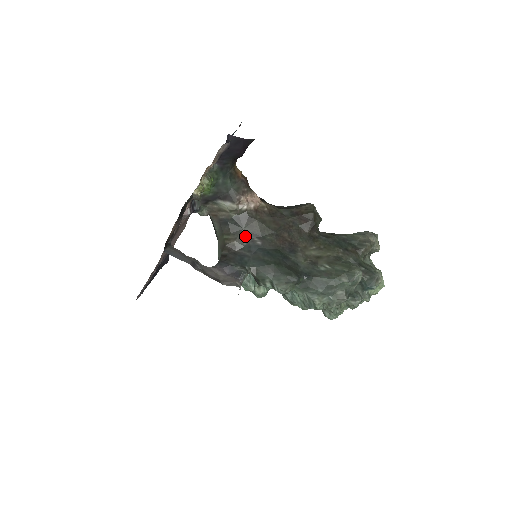
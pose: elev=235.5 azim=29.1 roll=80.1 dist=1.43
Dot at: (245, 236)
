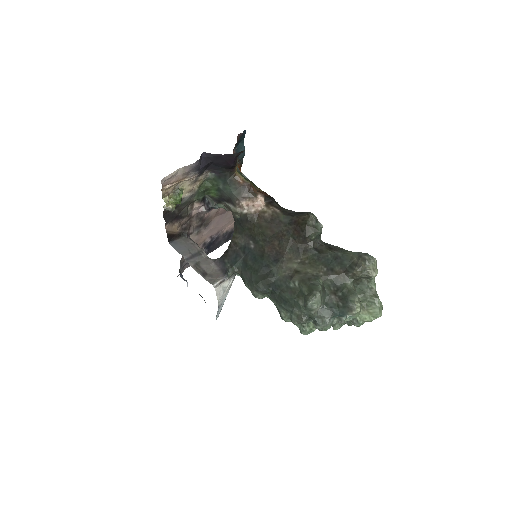
Dot at: (245, 237)
